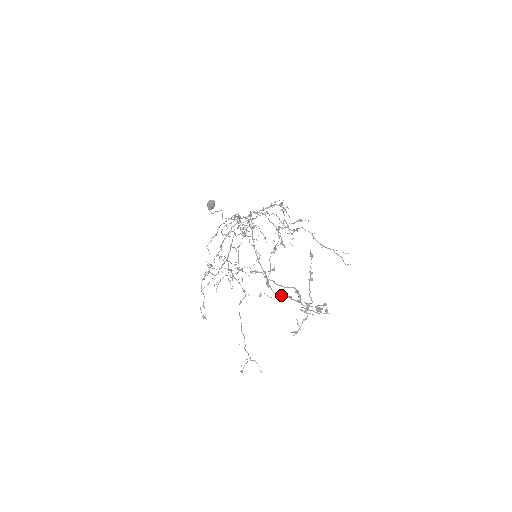
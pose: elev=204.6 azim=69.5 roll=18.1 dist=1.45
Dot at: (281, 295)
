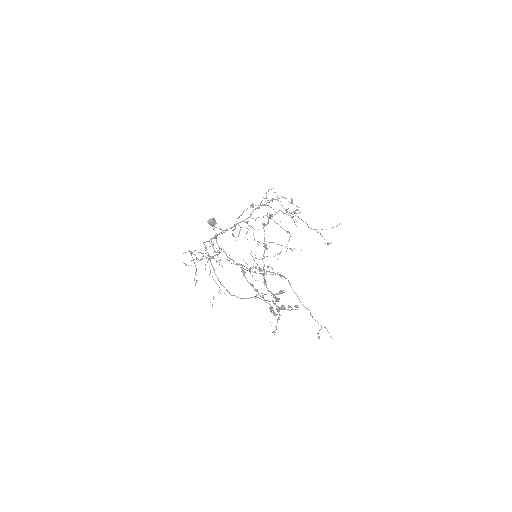
Dot at: occluded
